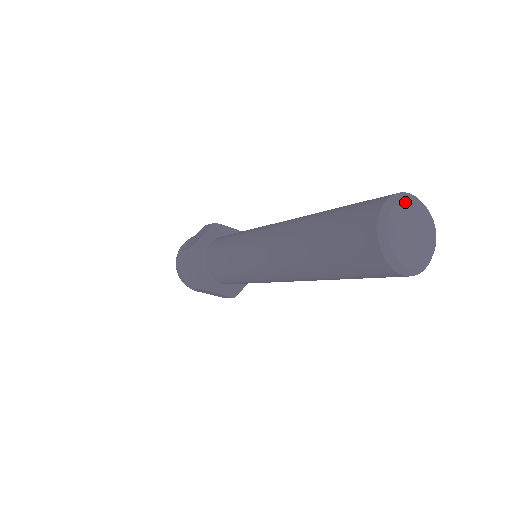
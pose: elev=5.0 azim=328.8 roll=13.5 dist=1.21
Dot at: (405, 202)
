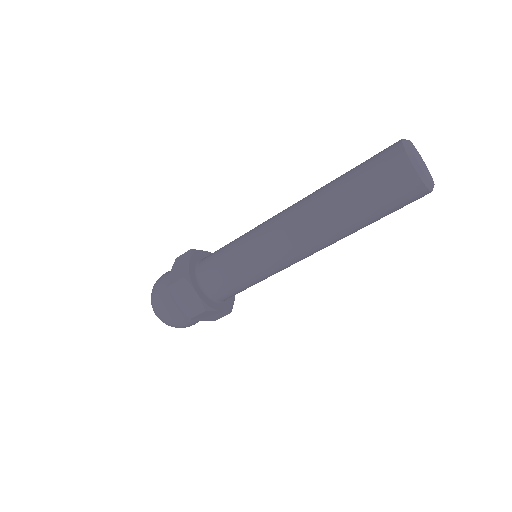
Dot at: occluded
